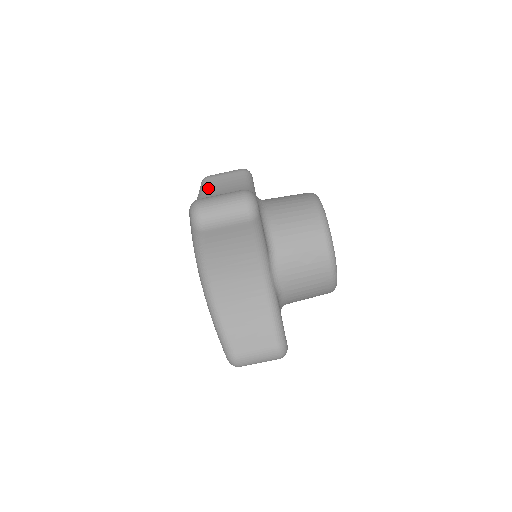
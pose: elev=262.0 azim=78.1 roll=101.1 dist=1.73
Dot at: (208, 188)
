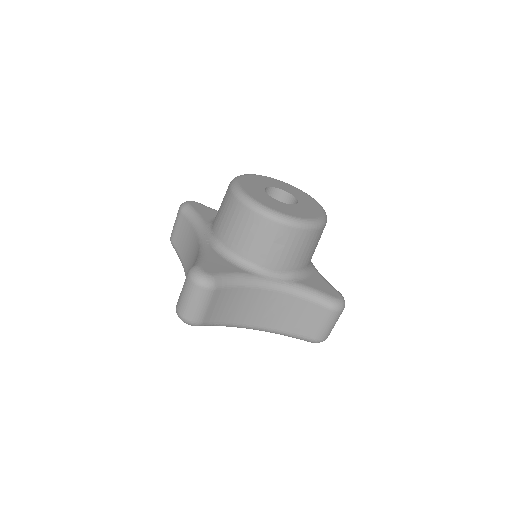
Dot at: (179, 251)
